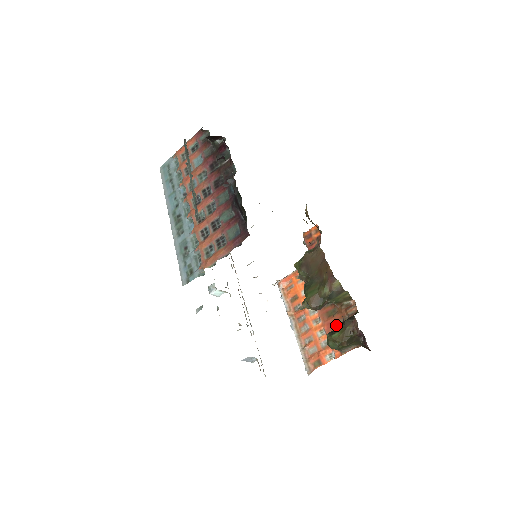
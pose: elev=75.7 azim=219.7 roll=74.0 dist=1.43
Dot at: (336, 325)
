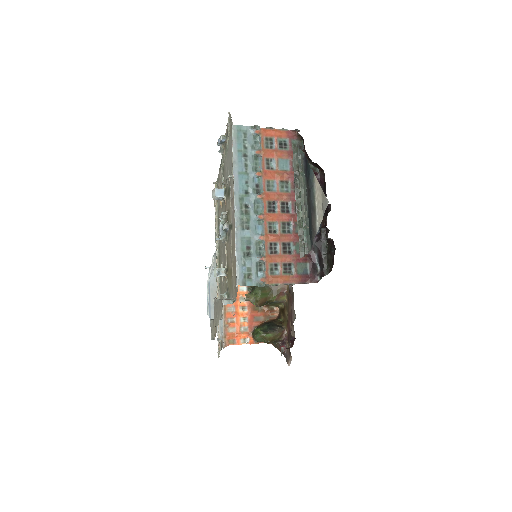
Dot at: (258, 319)
